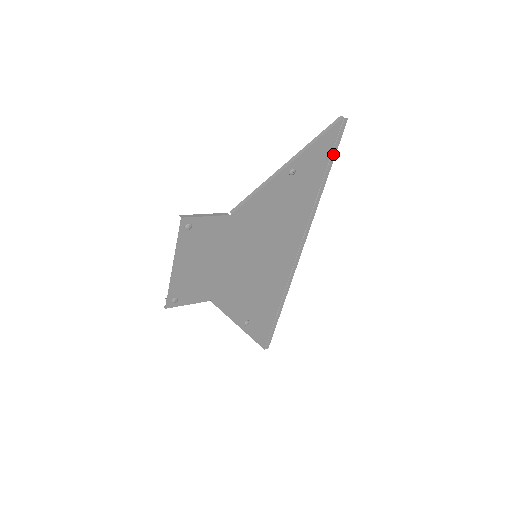
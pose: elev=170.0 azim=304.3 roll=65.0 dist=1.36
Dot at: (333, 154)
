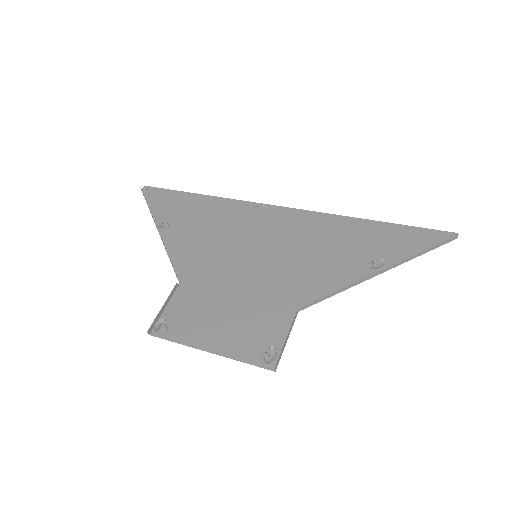
Dot at: (410, 228)
